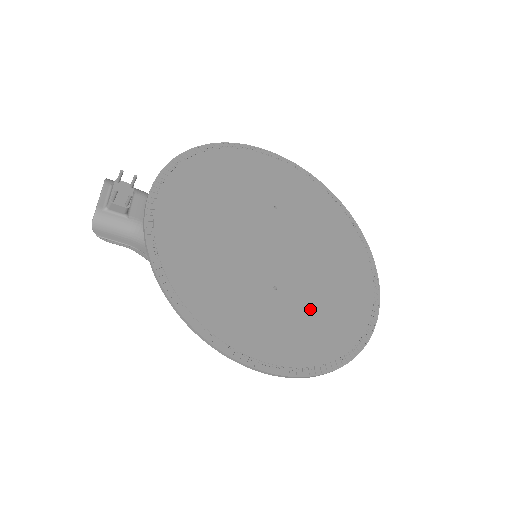
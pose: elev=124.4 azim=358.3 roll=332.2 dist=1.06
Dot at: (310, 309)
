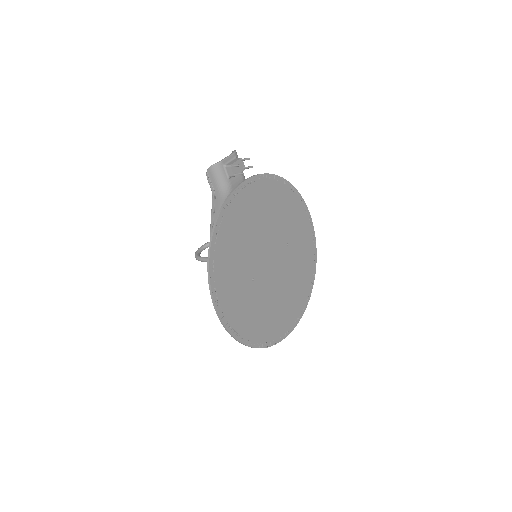
Dot at: (257, 305)
